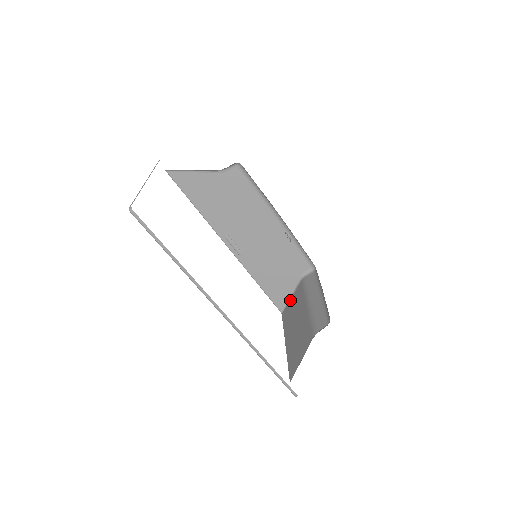
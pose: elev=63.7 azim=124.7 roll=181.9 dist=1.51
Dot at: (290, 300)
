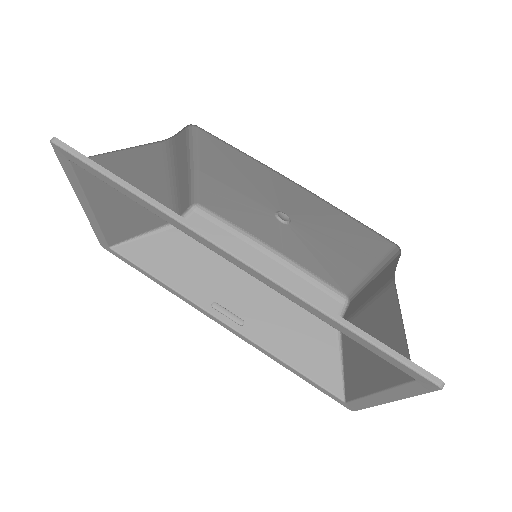
Dot at: (343, 367)
